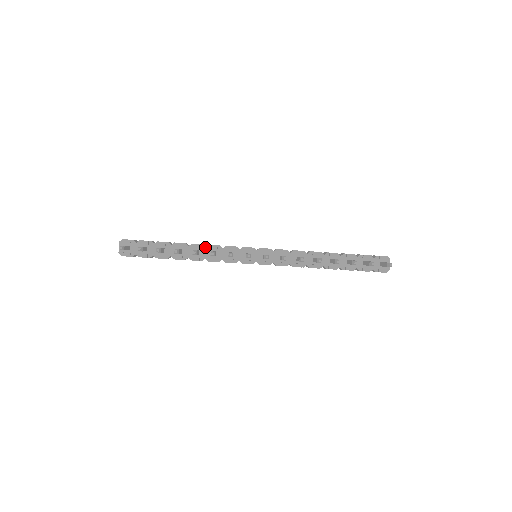
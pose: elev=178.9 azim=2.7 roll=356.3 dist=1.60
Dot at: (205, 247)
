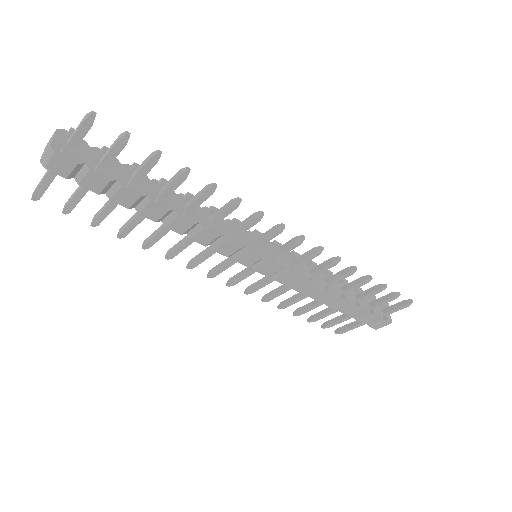
Dot at: (200, 207)
